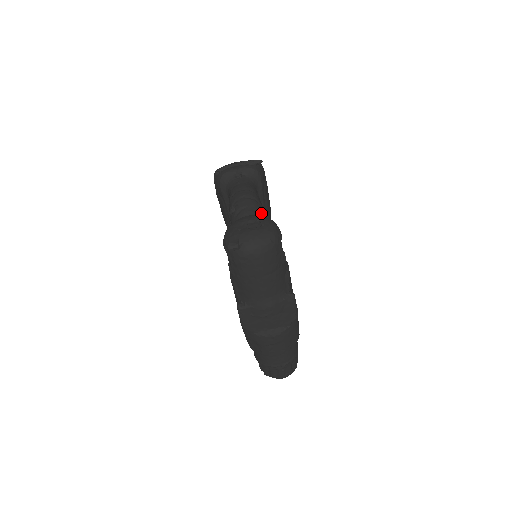
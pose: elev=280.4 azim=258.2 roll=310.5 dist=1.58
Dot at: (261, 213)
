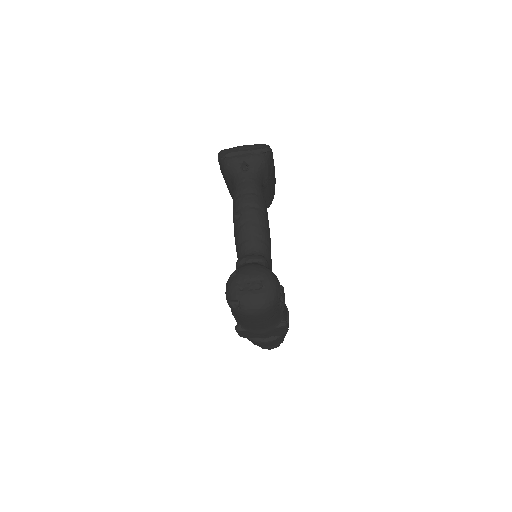
Dot at: (264, 226)
